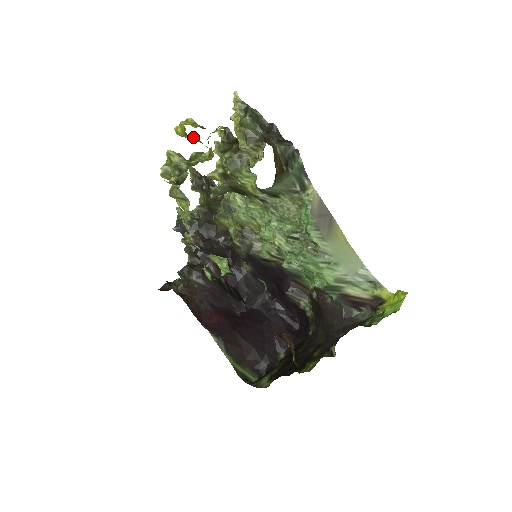
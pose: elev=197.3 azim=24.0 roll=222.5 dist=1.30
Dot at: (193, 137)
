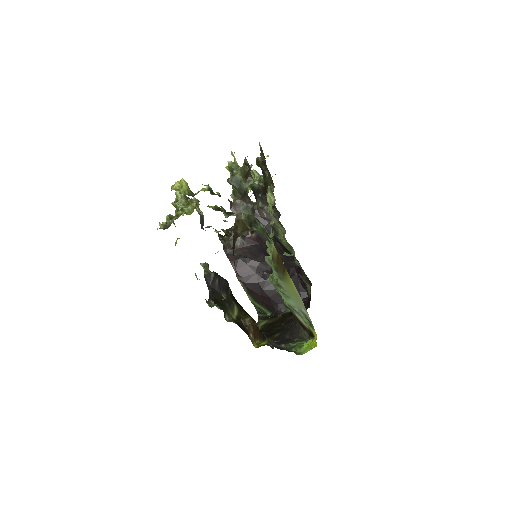
Dot at: occluded
